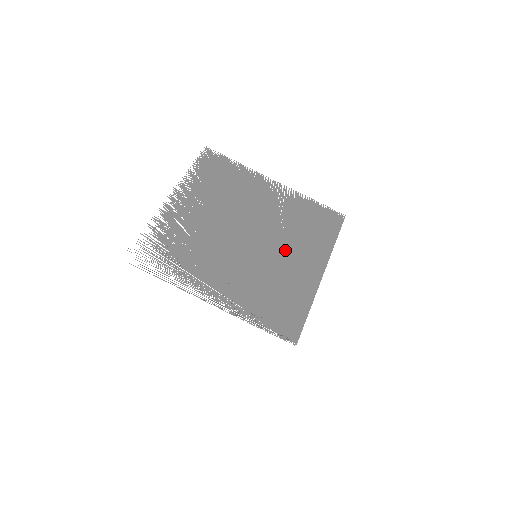
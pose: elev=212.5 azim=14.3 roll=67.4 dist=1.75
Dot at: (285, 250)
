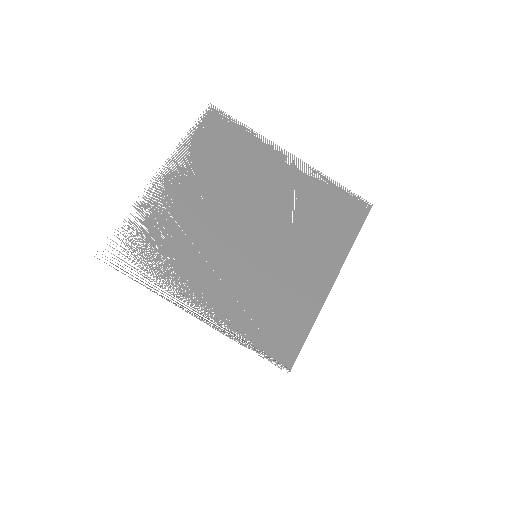
Dot at: (292, 249)
